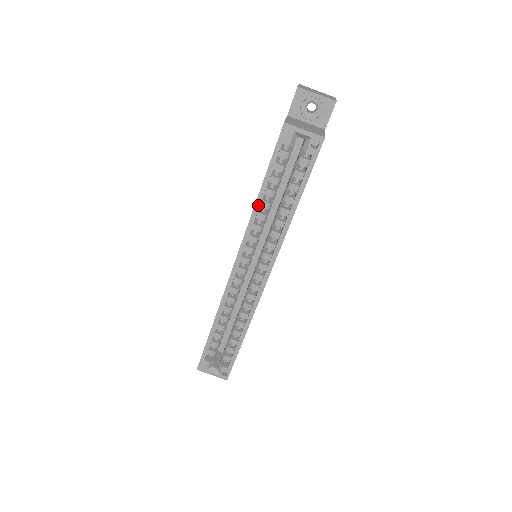
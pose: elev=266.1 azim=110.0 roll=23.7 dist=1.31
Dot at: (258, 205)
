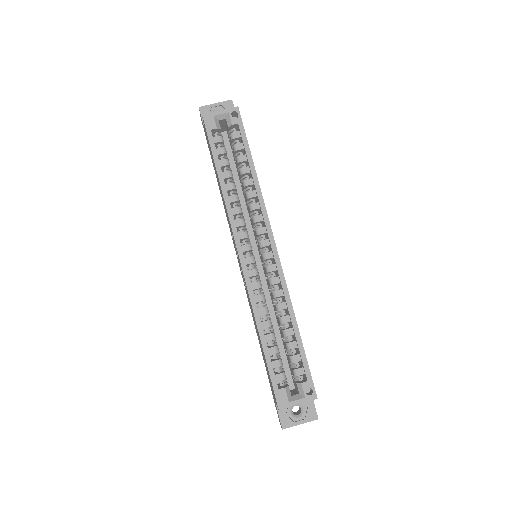
Dot at: (224, 188)
